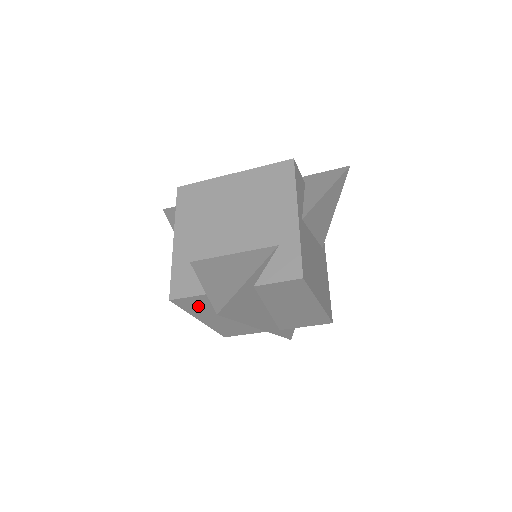
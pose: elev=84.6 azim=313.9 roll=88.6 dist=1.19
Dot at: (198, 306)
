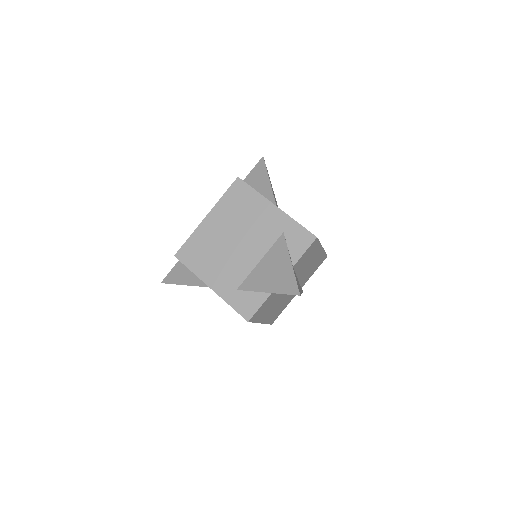
Dot at: (262, 312)
